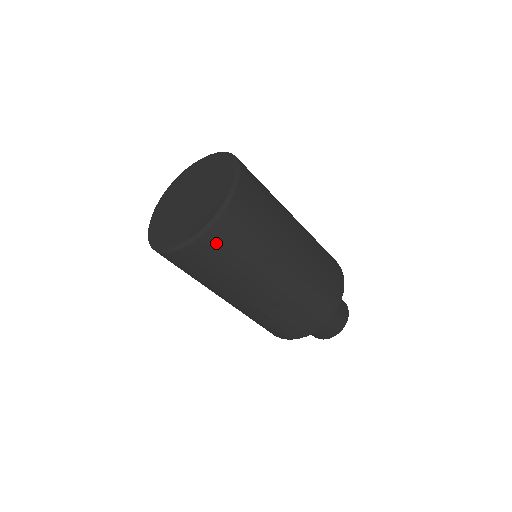
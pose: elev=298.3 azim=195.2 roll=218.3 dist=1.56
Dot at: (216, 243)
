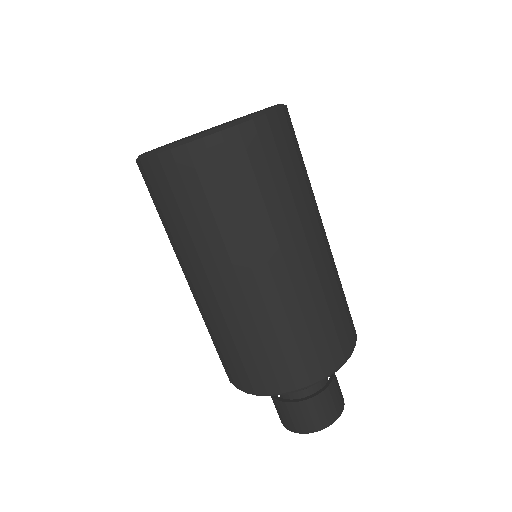
Dot at: (153, 180)
